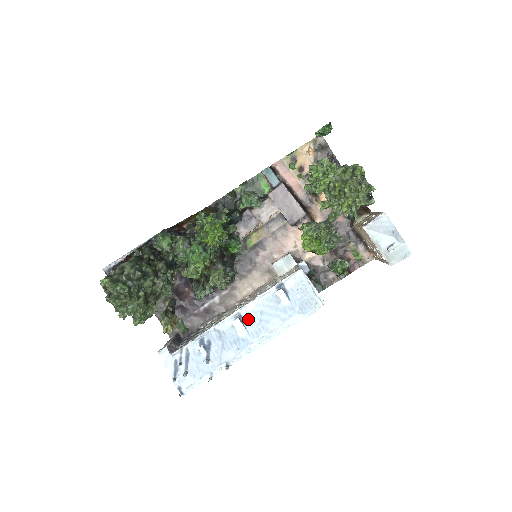
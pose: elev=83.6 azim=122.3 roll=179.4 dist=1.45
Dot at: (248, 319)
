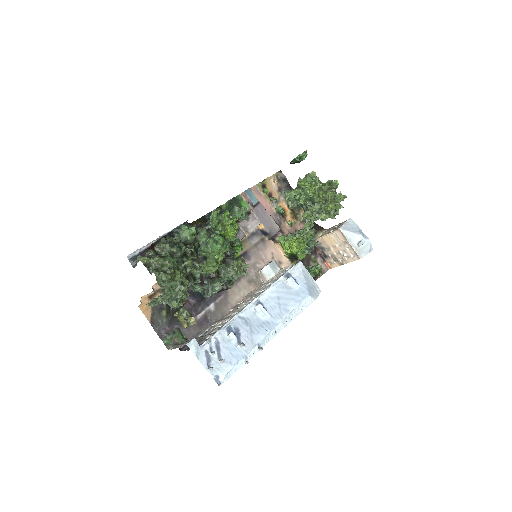
Dot at: (268, 304)
